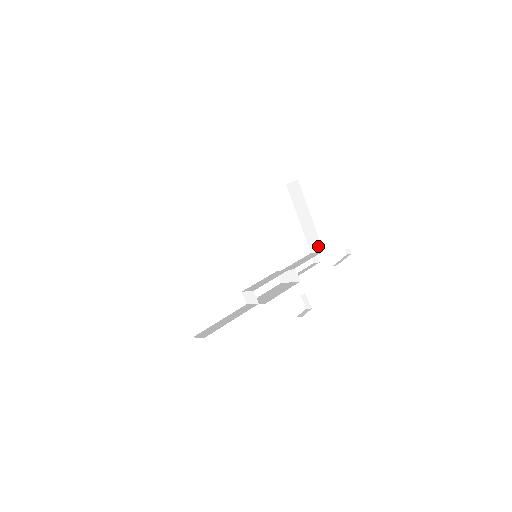
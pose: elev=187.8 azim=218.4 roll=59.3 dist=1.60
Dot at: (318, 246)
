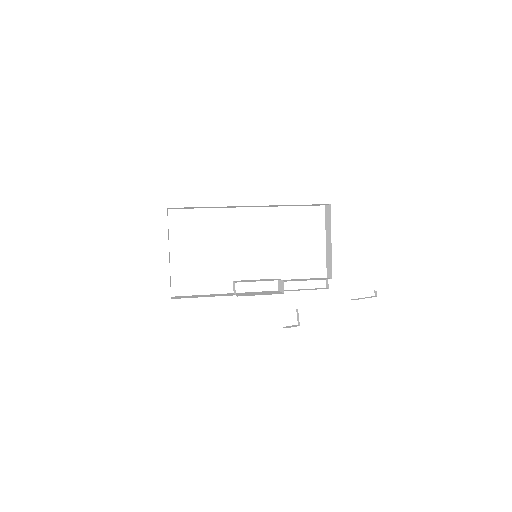
Dot at: (331, 273)
